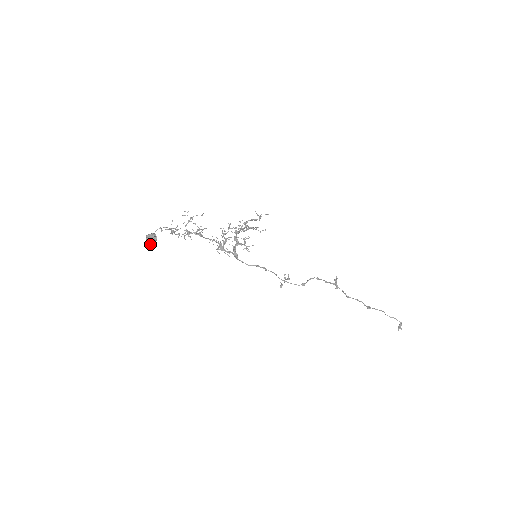
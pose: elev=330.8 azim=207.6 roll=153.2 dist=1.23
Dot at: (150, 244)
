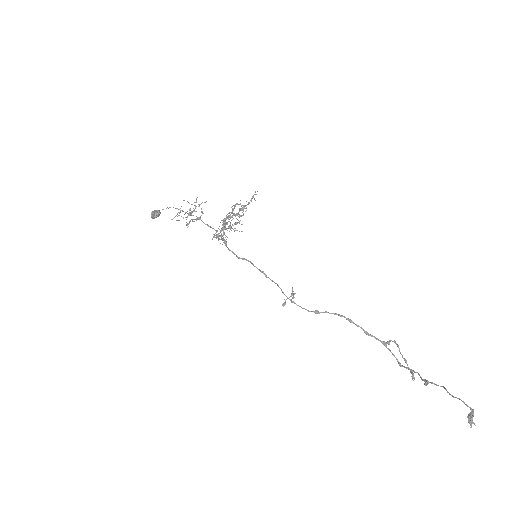
Dot at: (151, 217)
